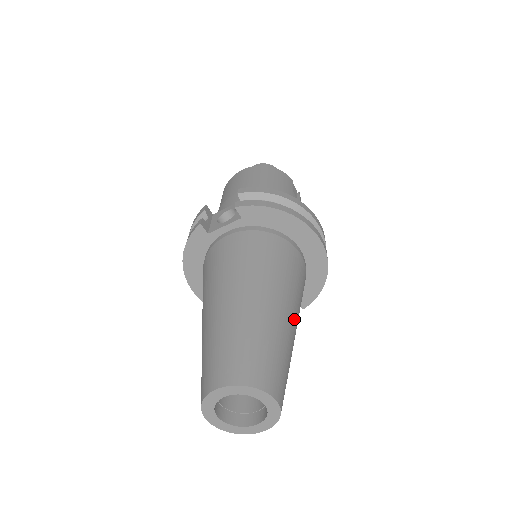
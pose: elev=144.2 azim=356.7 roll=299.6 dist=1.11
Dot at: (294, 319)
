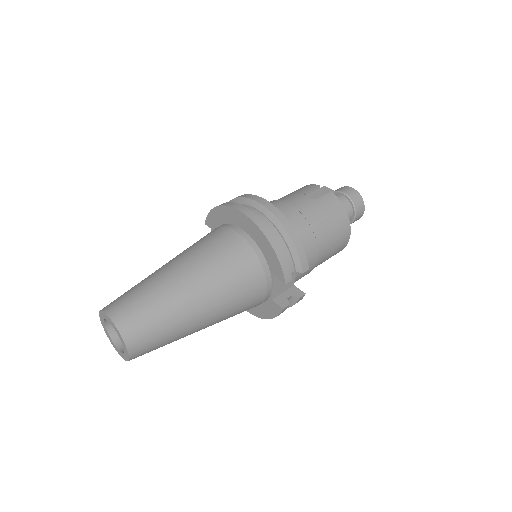
Dot at: (184, 274)
